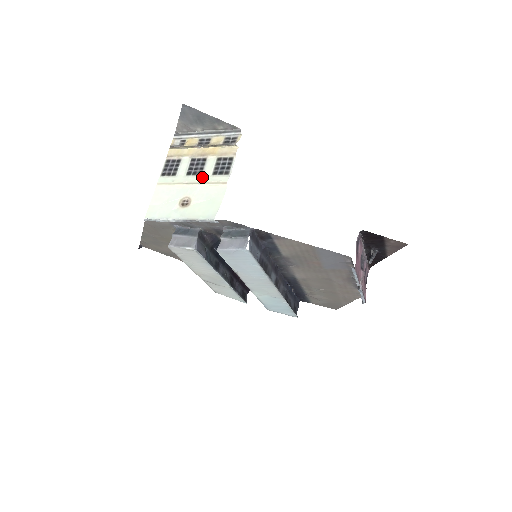
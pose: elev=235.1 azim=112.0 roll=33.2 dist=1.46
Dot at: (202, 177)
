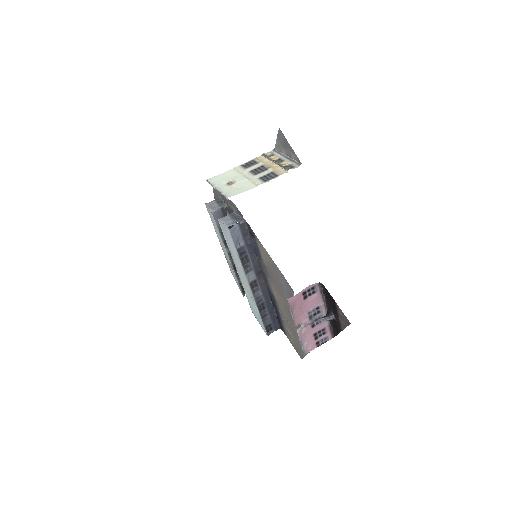
Dot at: (253, 176)
